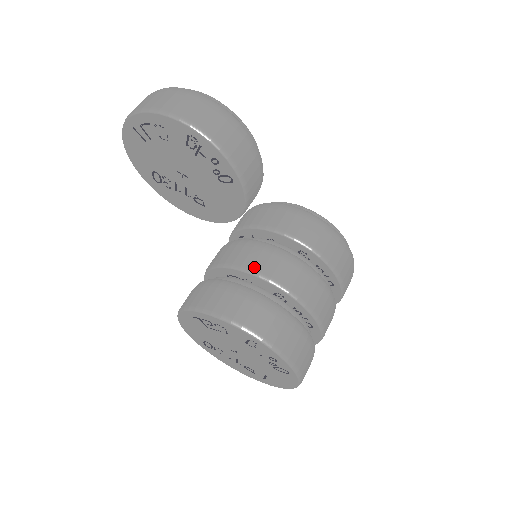
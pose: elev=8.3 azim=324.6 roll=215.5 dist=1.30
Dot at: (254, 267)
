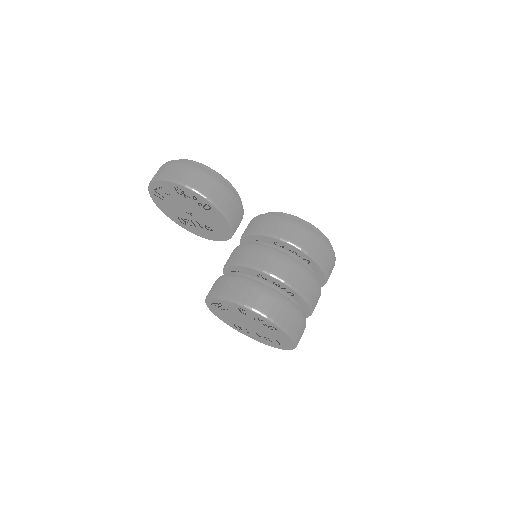
Dot at: (240, 260)
